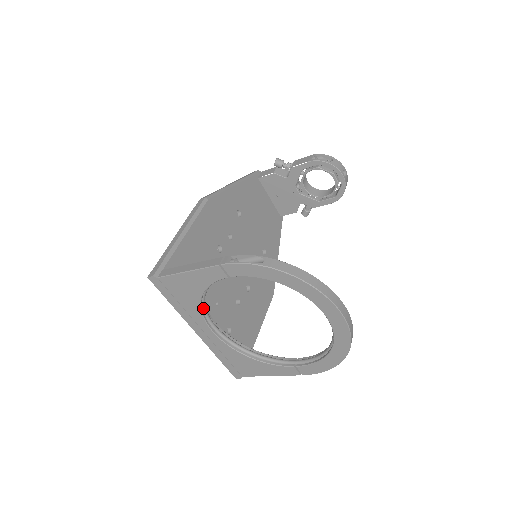
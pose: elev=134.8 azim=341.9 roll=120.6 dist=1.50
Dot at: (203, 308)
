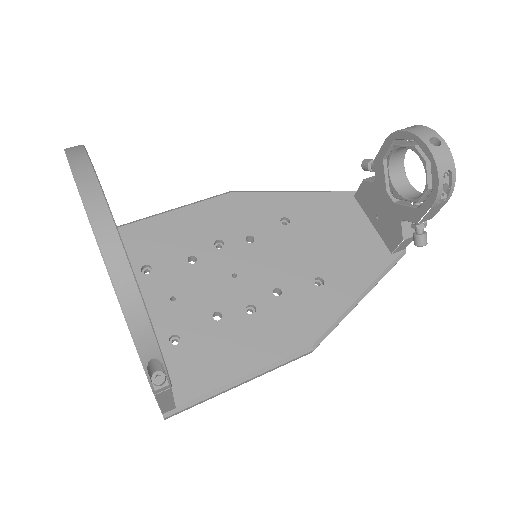
Dot at: occluded
